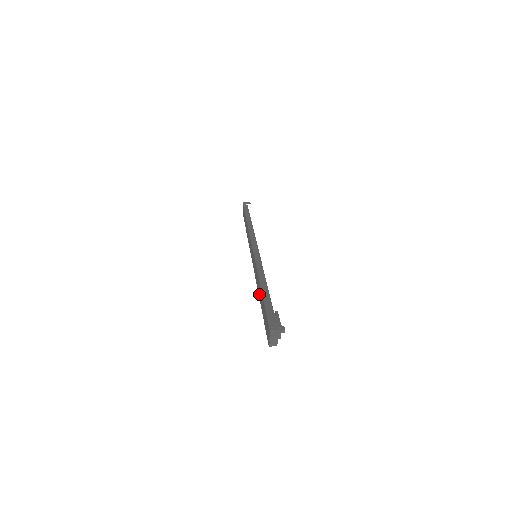
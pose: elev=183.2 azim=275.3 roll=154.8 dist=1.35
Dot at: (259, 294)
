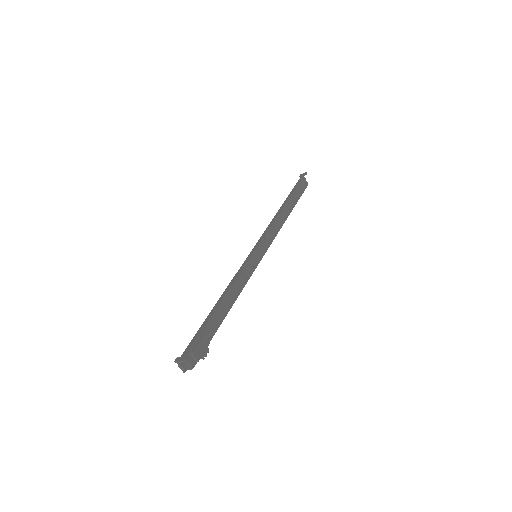
Dot at: occluded
